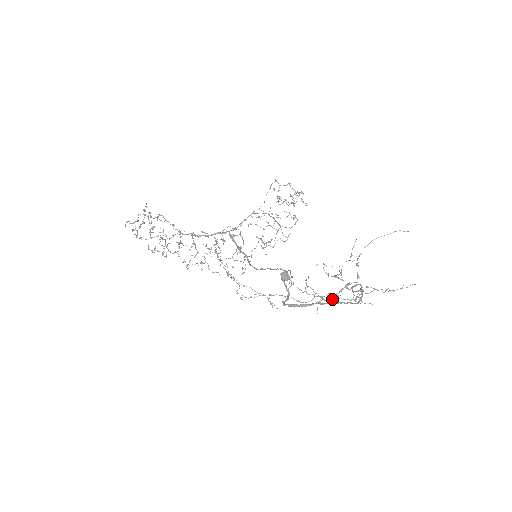
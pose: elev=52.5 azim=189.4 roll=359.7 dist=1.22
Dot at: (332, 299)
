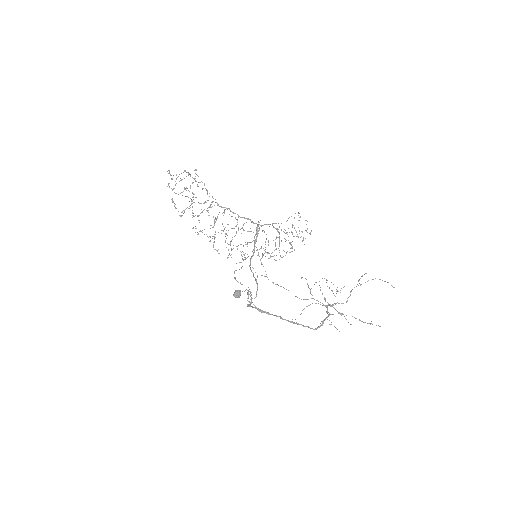
Dot at: (329, 304)
